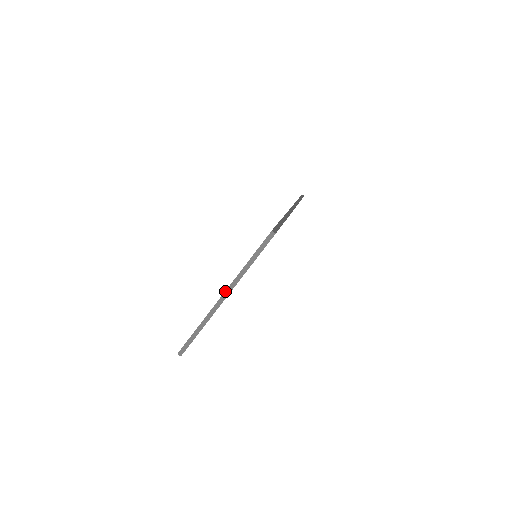
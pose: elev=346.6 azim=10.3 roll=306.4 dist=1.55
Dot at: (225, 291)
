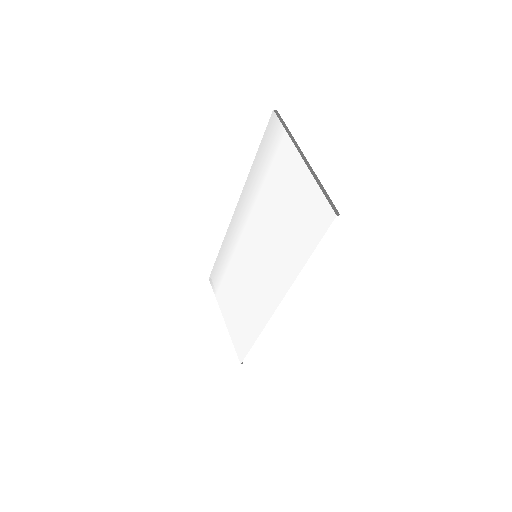
Dot at: (300, 154)
